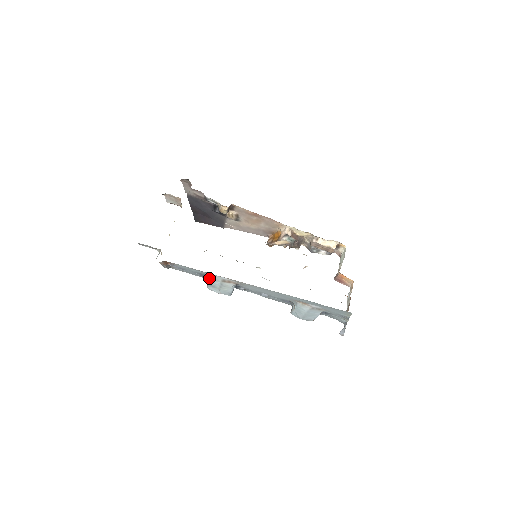
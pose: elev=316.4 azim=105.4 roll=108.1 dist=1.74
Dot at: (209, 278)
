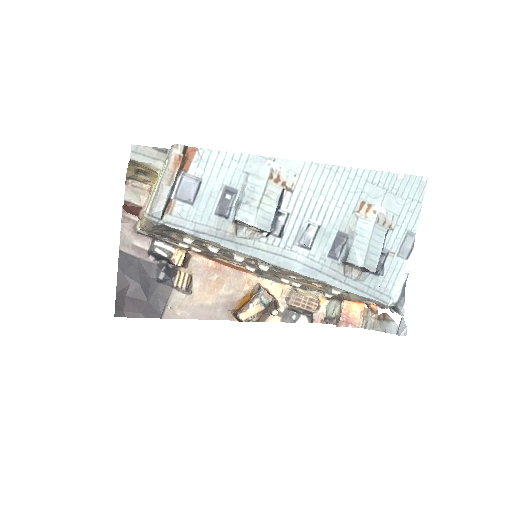
Dot at: (246, 182)
